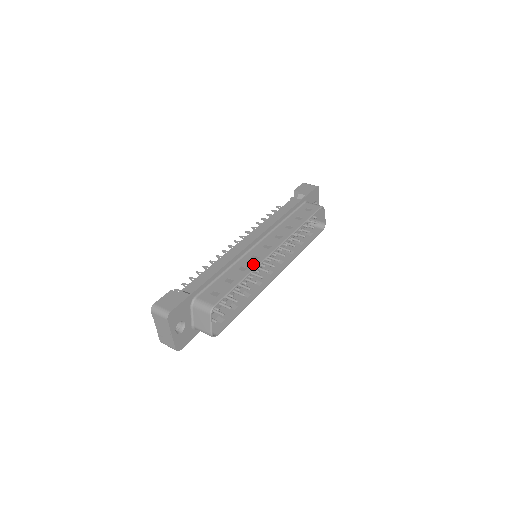
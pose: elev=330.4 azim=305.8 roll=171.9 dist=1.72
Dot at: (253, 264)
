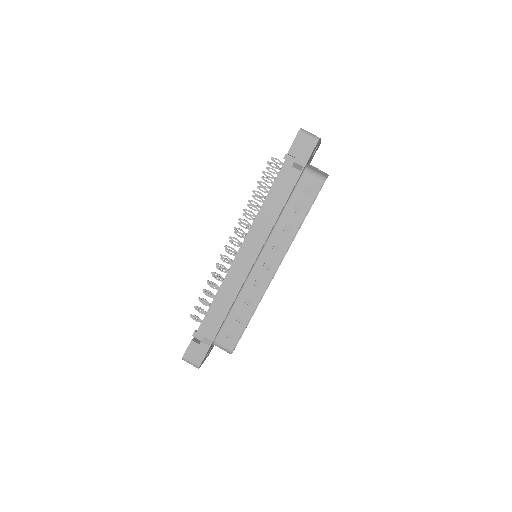
Dot at: (257, 295)
